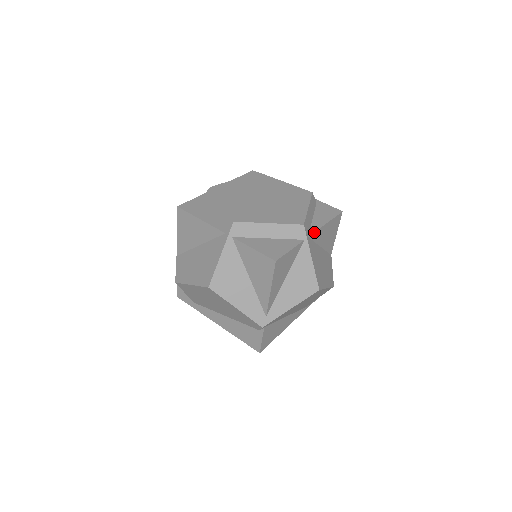
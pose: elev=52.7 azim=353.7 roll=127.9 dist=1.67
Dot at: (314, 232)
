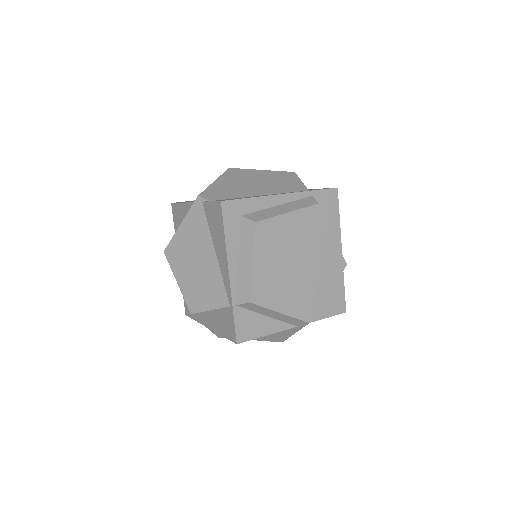
Dot at: (341, 248)
